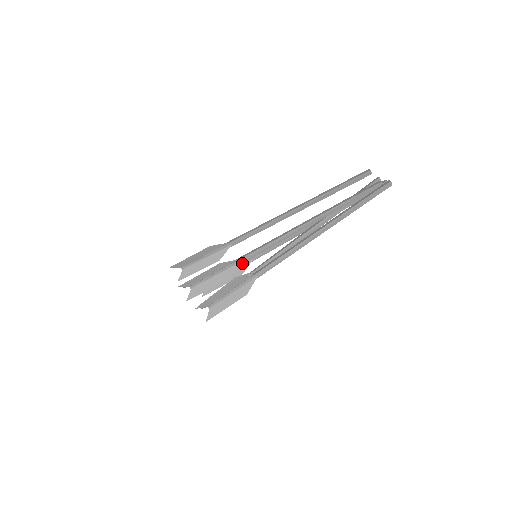
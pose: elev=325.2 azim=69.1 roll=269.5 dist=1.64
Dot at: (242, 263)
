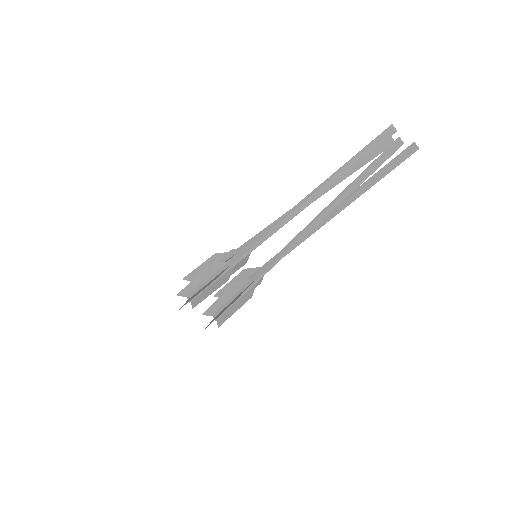
Dot at: (254, 274)
